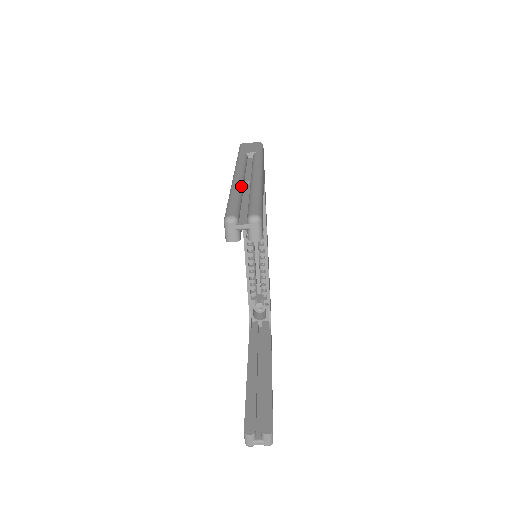
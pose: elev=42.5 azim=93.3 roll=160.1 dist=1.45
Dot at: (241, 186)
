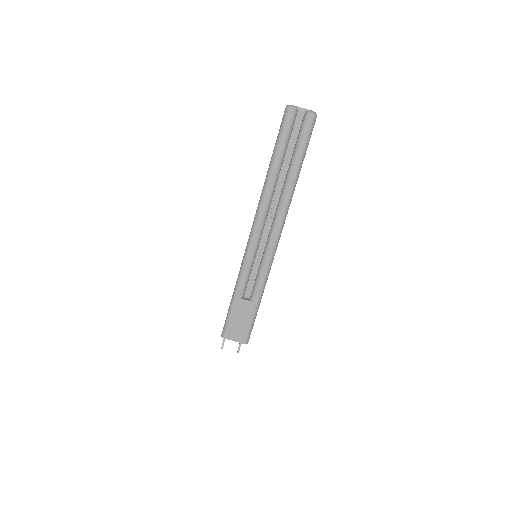
Dot at: occluded
